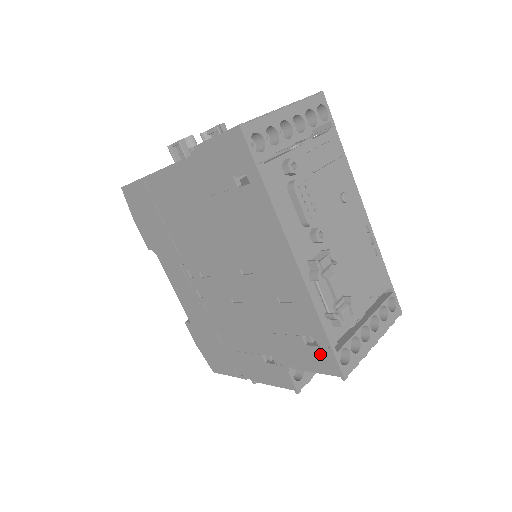
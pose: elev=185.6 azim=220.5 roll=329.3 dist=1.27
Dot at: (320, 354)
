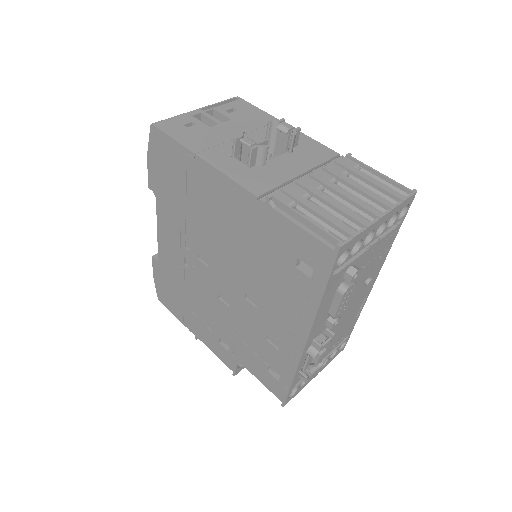
Dot at: (276, 384)
